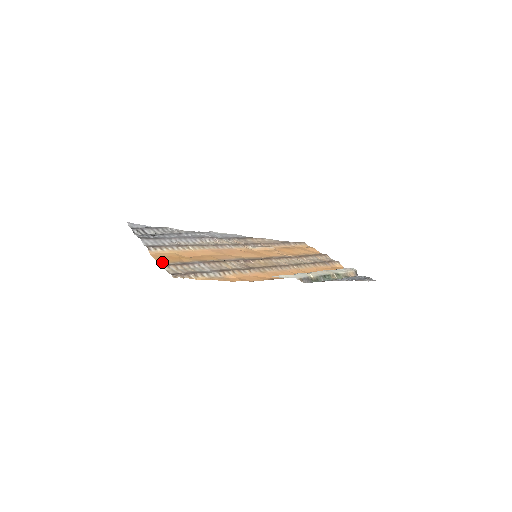
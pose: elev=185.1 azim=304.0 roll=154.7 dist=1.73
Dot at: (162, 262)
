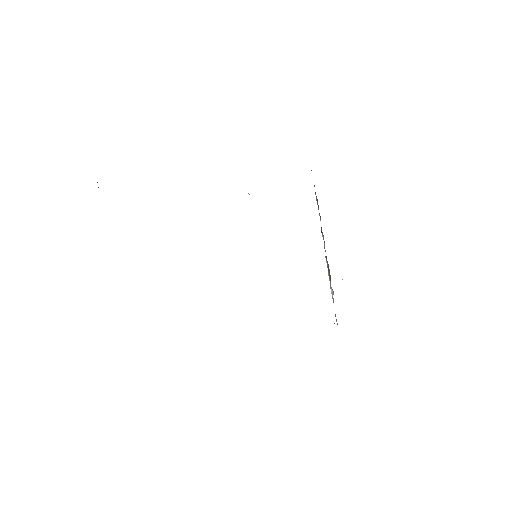
Dot at: occluded
